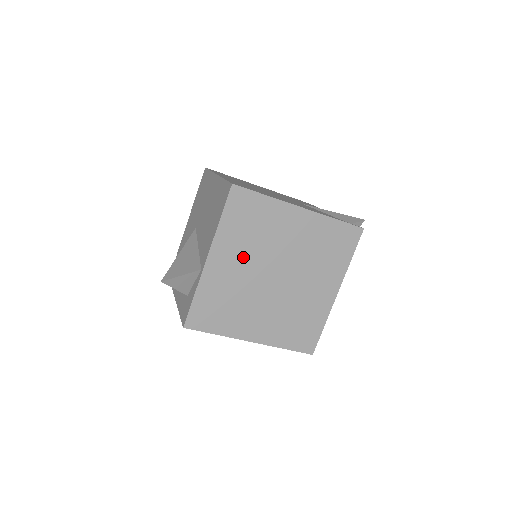
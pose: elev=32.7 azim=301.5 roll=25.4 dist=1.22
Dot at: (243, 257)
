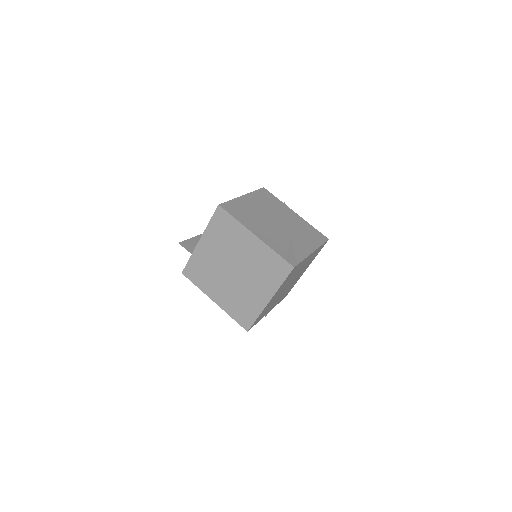
Dot at: (217, 249)
